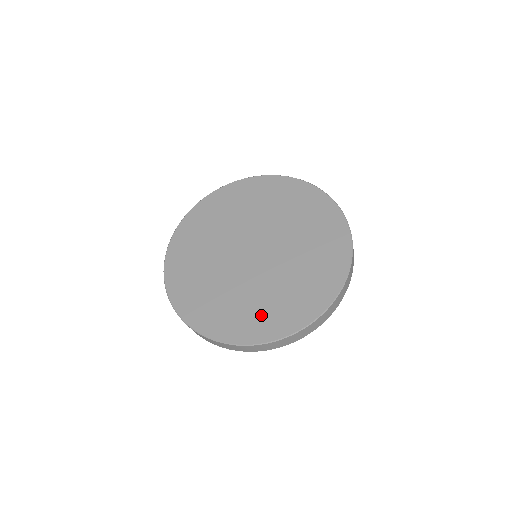
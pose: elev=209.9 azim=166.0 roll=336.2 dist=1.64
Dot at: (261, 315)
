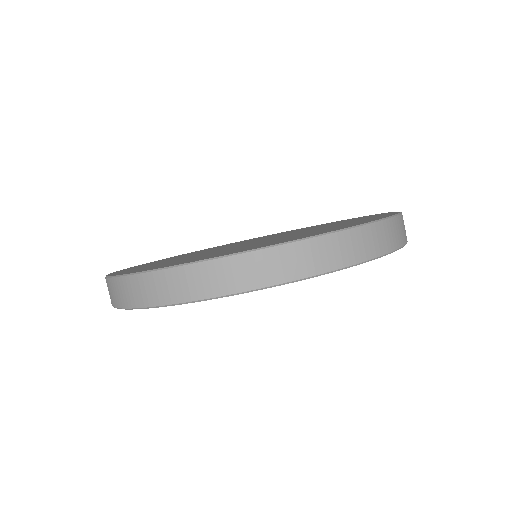
Dot at: (166, 263)
